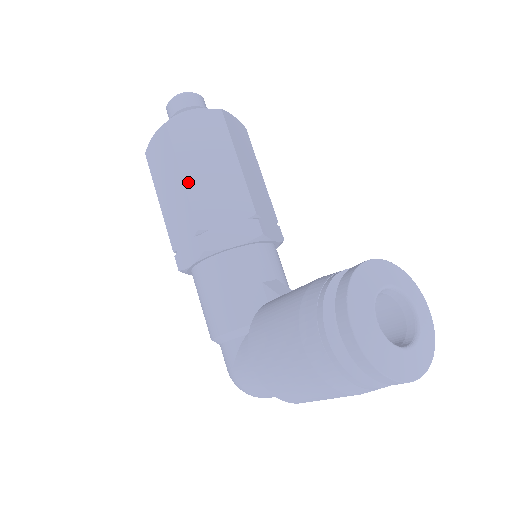
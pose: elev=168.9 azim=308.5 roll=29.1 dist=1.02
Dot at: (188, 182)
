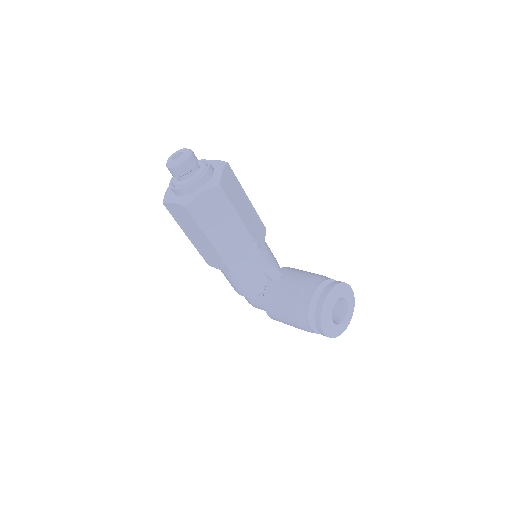
Dot at: (211, 239)
